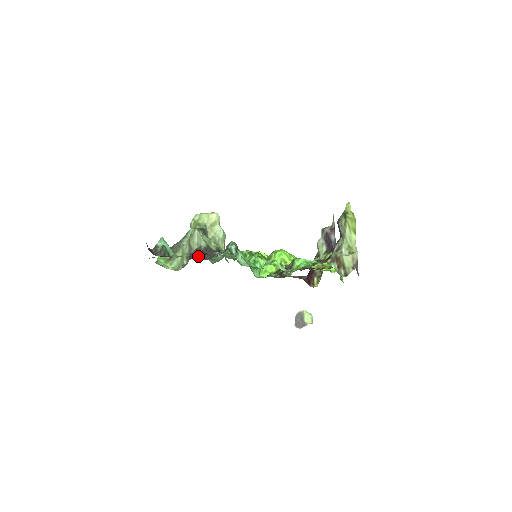
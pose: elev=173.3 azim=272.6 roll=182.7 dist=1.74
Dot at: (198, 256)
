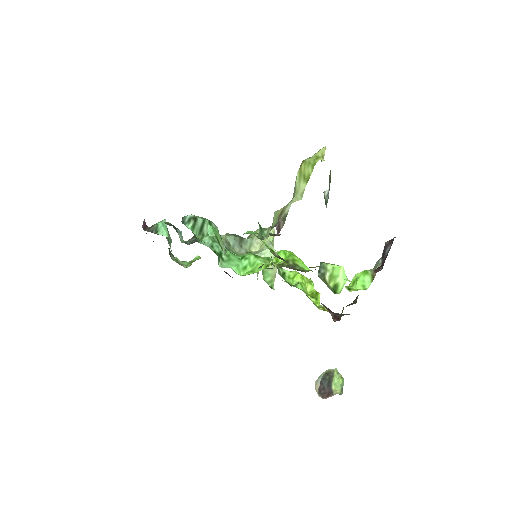
Dot at: occluded
